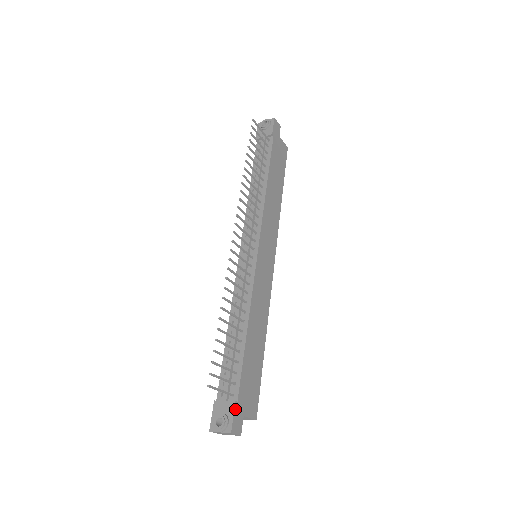
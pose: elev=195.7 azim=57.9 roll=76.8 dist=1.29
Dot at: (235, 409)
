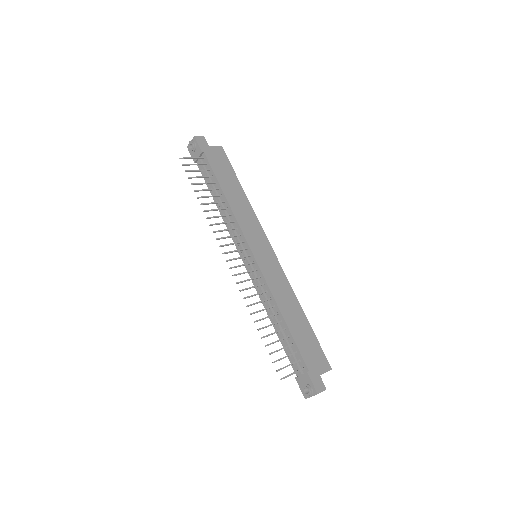
Dot at: (310, 377)
